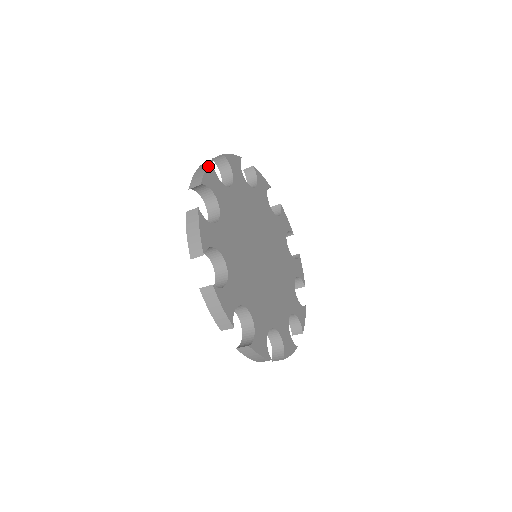
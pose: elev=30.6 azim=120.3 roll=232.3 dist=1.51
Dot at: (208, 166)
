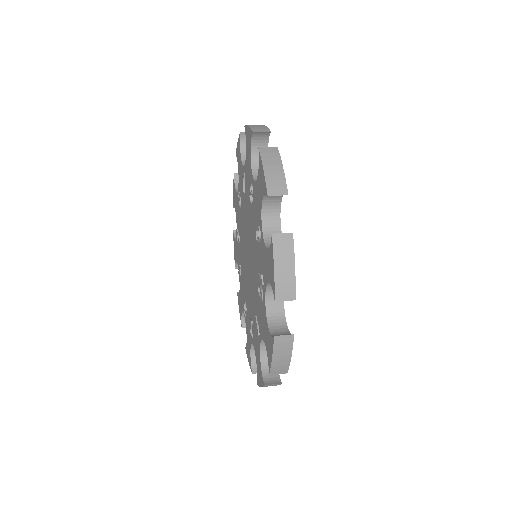
Dot at: (281, 160)
